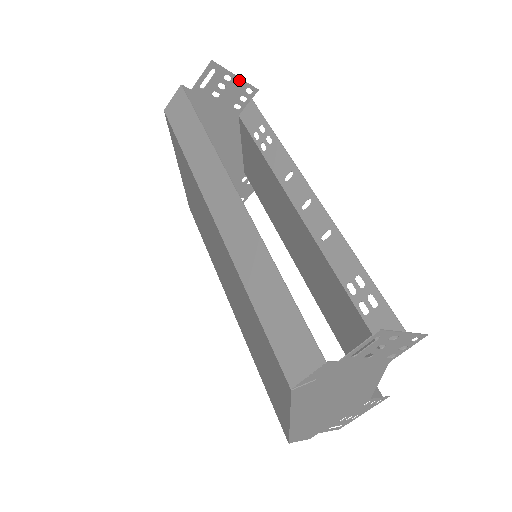
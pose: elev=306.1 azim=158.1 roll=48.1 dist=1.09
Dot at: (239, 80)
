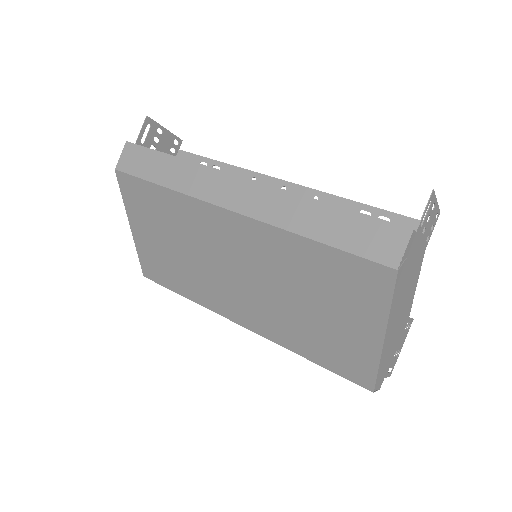
Dot at: (168, 133)
